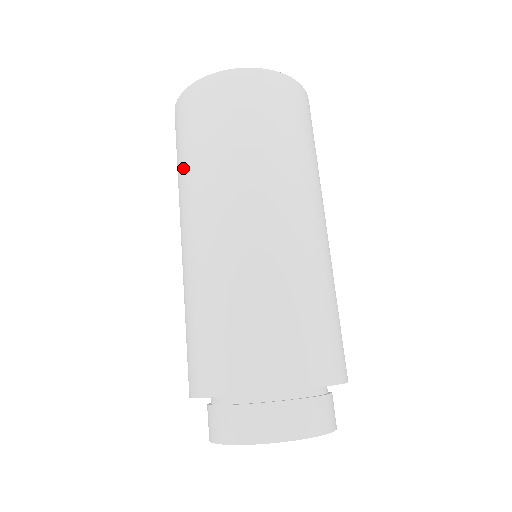
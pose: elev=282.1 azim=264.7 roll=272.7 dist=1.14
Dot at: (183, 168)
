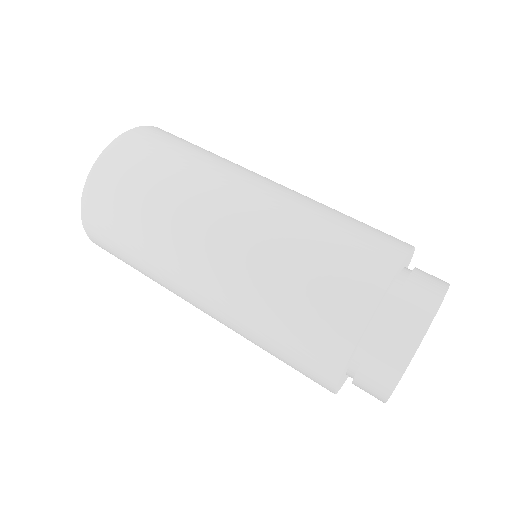
Dot at: (141, 235)
